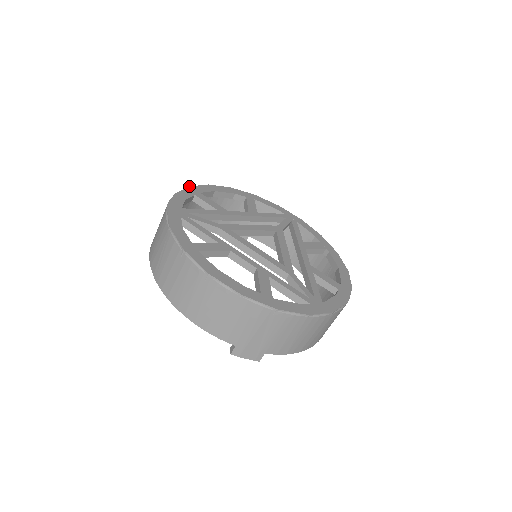
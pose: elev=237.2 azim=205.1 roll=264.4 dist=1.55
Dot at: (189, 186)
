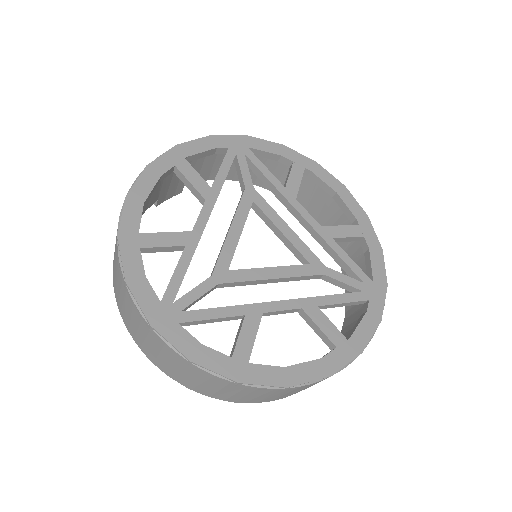
Dot at: (117, 236)
